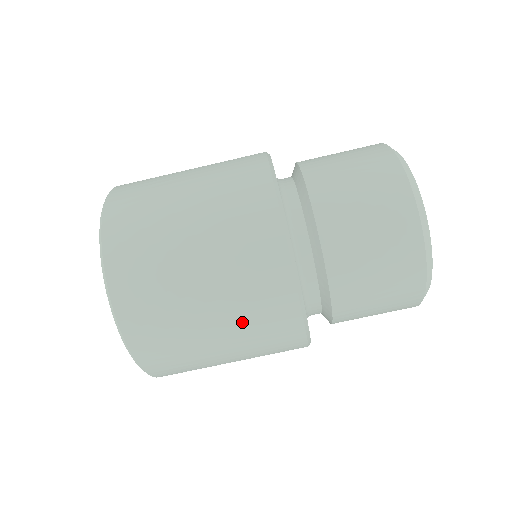
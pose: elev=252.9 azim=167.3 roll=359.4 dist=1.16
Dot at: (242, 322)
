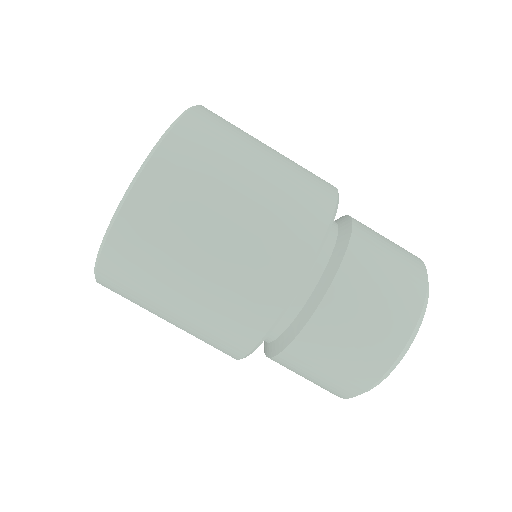
Dot at: (244, 254)
